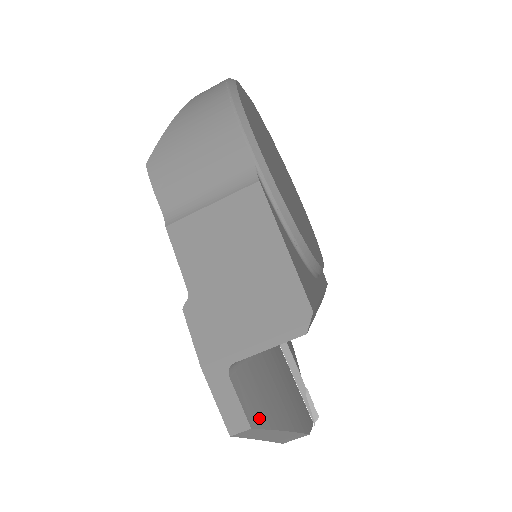
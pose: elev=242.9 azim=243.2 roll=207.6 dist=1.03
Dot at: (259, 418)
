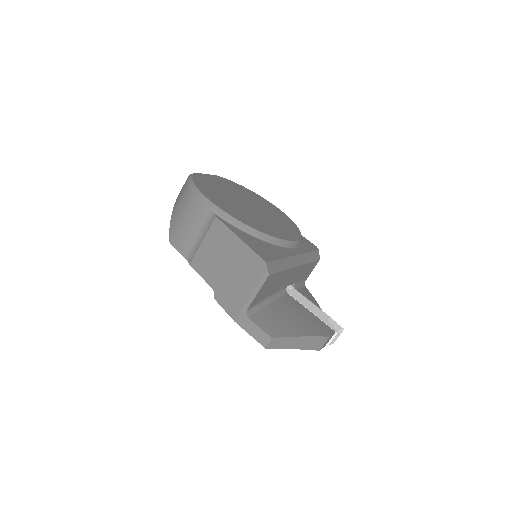
Dot at: (277, 333)
